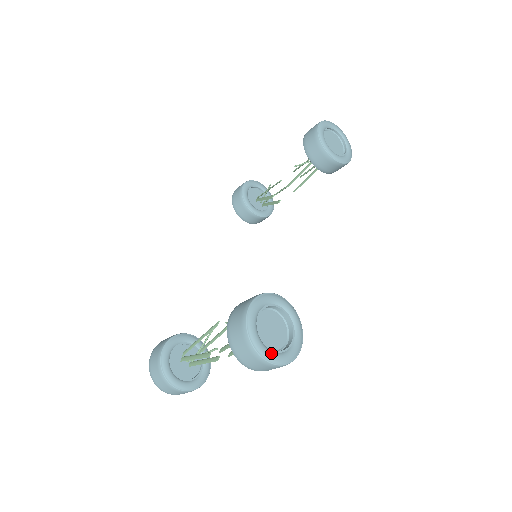
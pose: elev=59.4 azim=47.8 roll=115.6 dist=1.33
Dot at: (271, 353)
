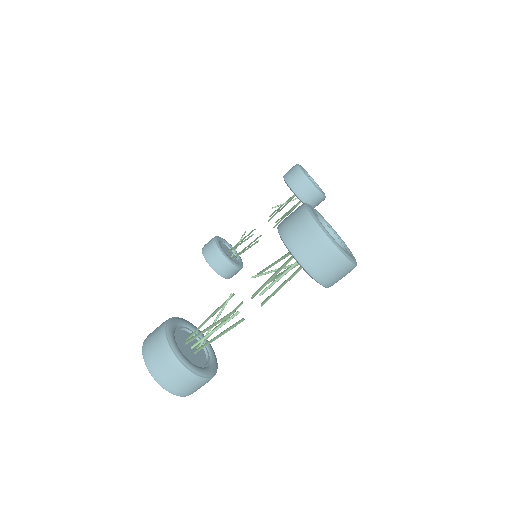
Dot at: occluded
